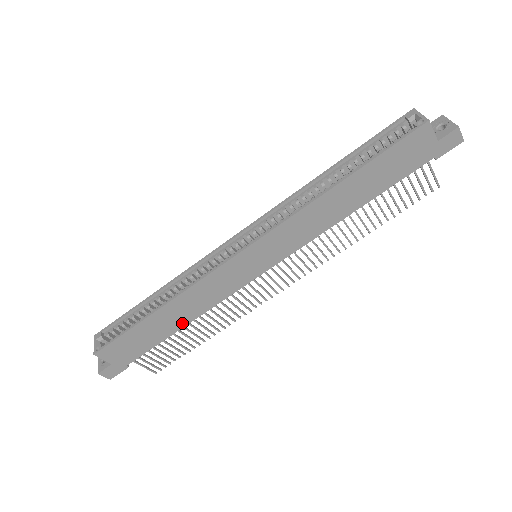
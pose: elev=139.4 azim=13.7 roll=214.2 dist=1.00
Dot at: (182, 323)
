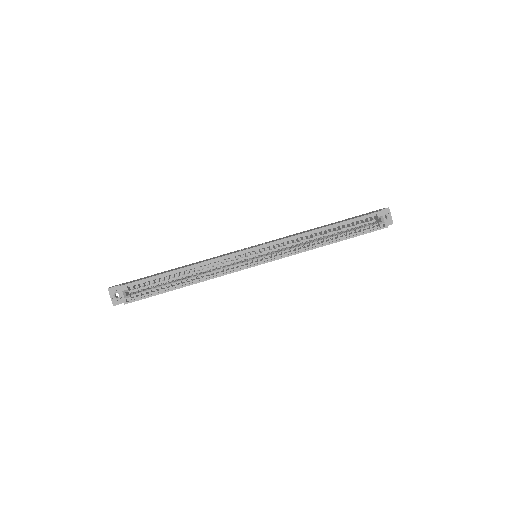
Dot at: occluded
